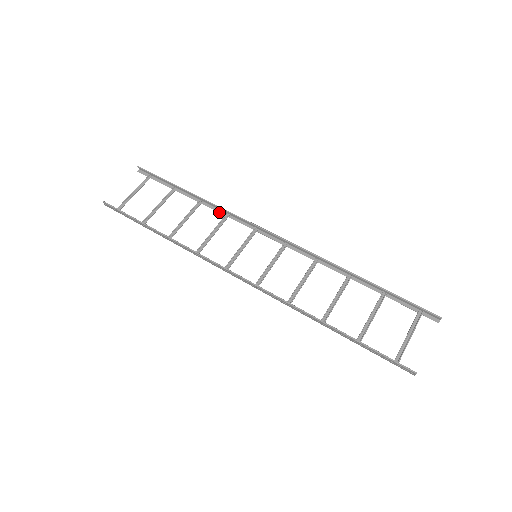
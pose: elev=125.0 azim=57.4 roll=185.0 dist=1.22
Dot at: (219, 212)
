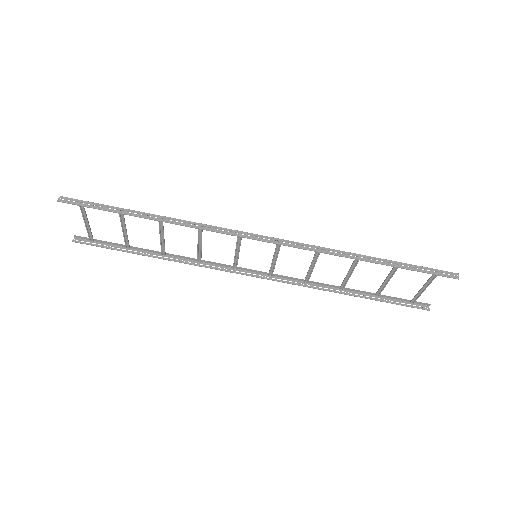
Dot at: (189, 224)
